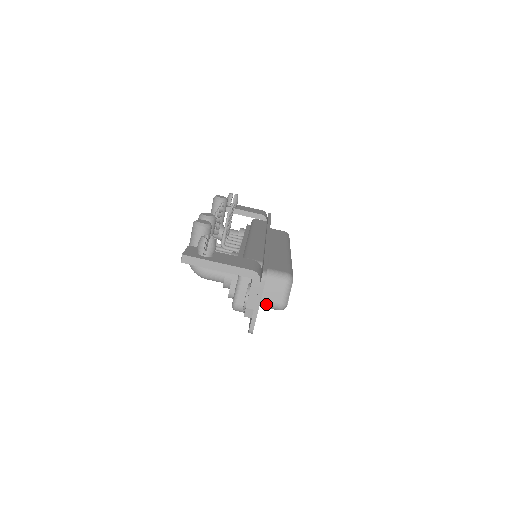
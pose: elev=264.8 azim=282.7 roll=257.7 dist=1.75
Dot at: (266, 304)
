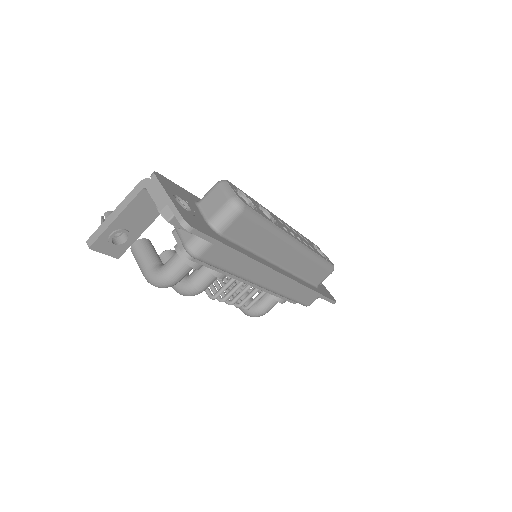
Dot at: (217, 218)
